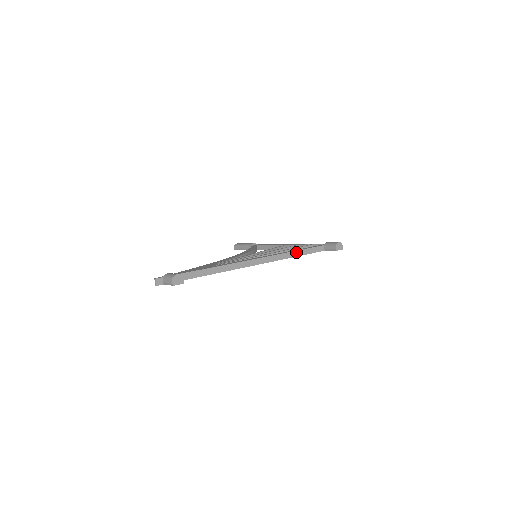
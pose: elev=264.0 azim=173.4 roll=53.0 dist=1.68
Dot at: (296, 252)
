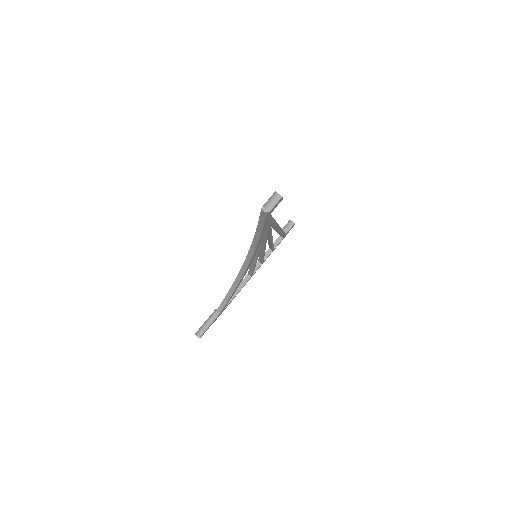
Dot at: occluded
